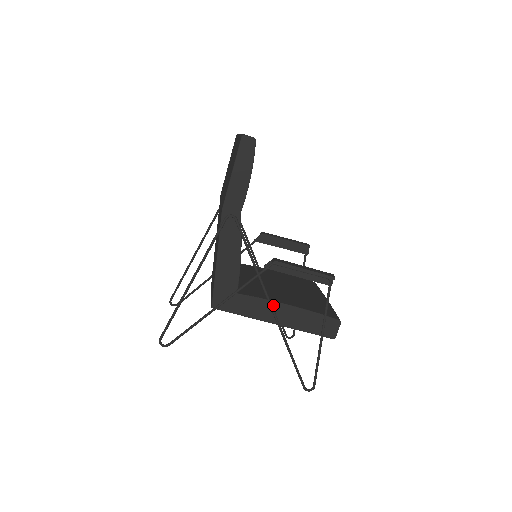
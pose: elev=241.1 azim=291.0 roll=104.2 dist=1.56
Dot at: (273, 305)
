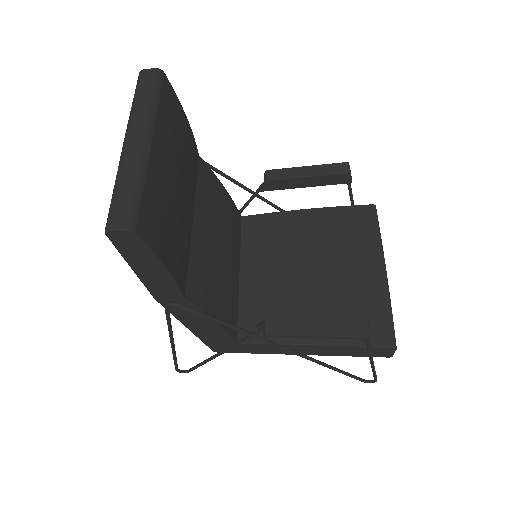
Dot at: (290, 346)
